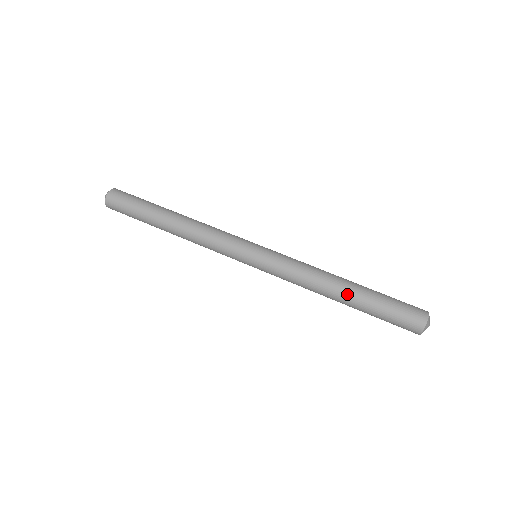
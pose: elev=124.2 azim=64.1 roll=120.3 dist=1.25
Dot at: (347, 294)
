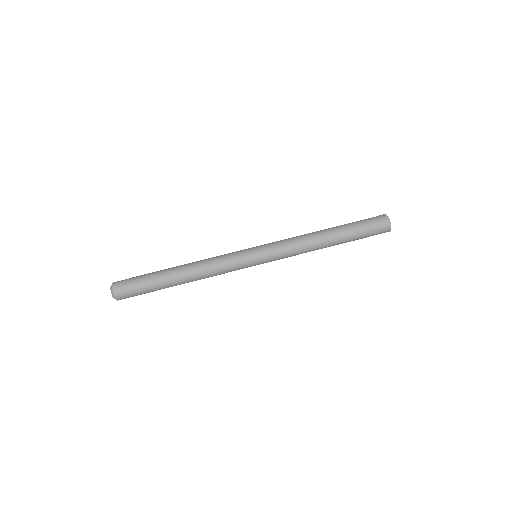
Dot at: occluded
